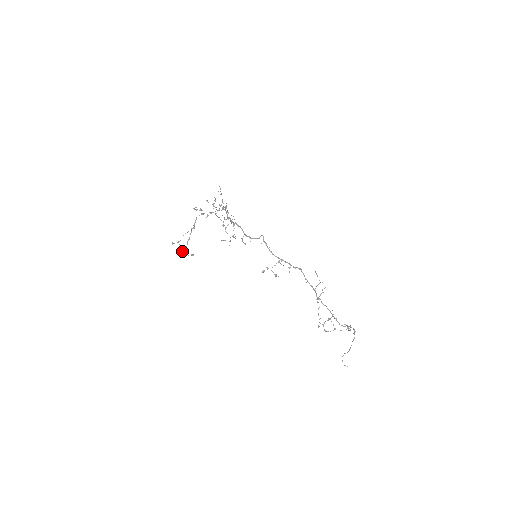
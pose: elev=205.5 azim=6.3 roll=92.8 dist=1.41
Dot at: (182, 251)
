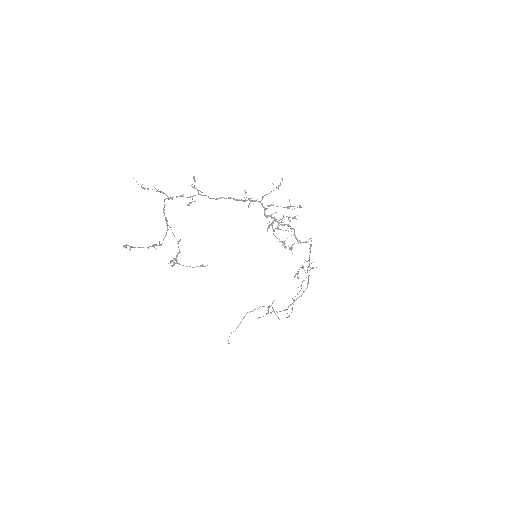
Dot at: (172, 260)
